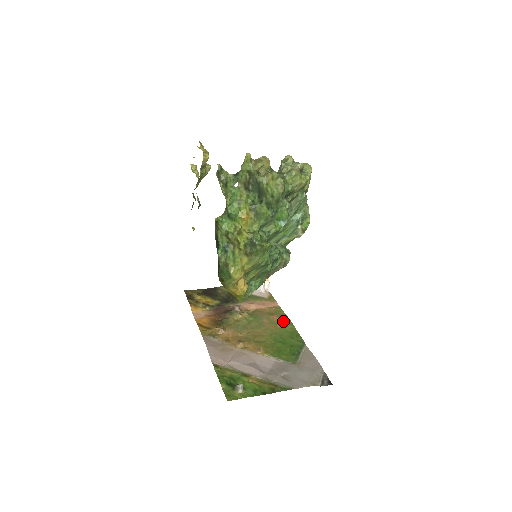
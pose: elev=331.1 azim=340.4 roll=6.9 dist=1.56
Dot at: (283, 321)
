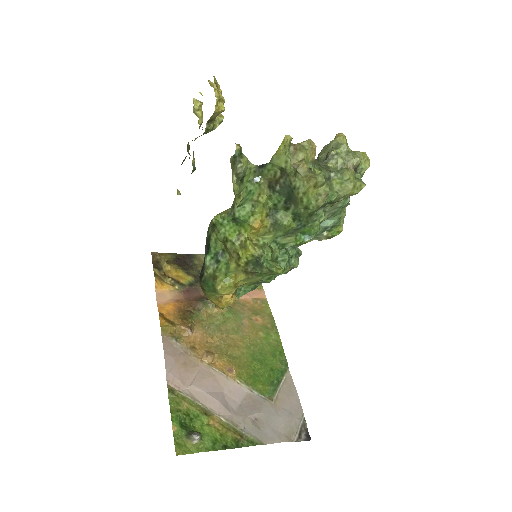
Dot at: (267, 326)
